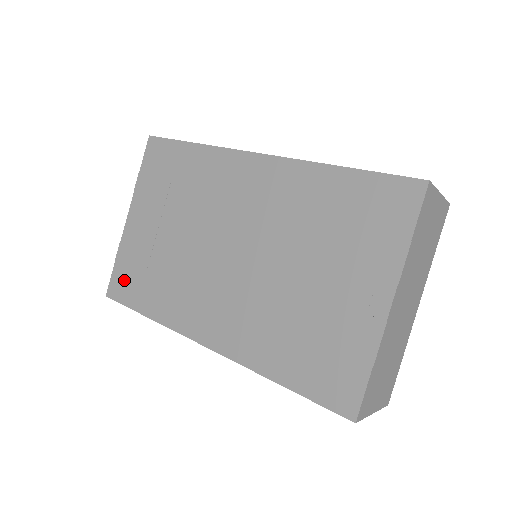
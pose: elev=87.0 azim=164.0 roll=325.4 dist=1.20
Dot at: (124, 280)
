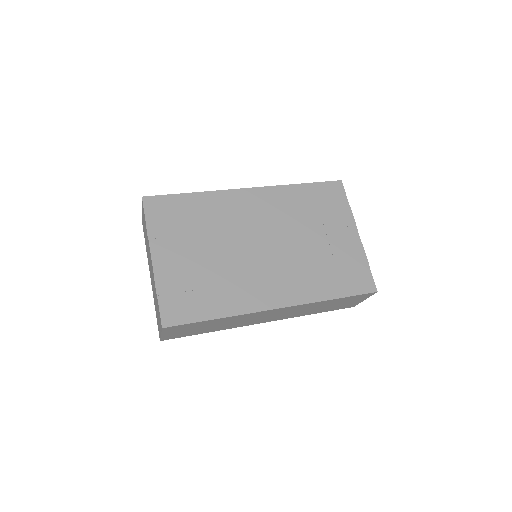
Dot at: (177, 305)
